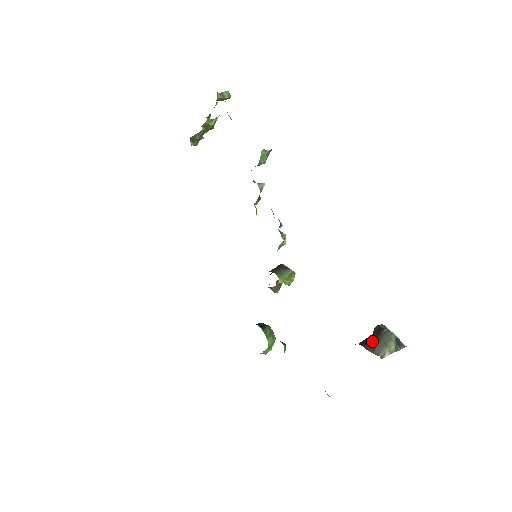
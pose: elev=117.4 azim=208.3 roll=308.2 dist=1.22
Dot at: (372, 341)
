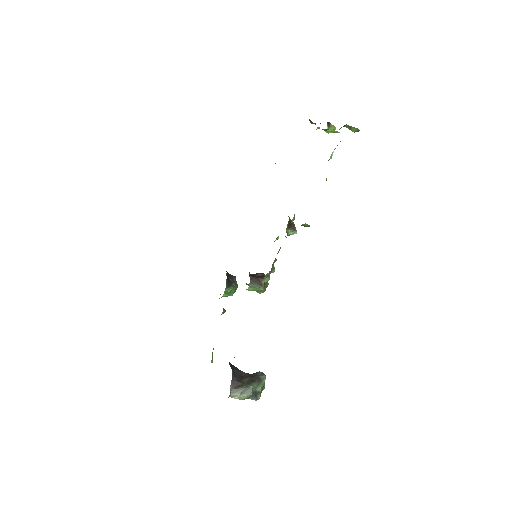
Dot at: (241, 382)
